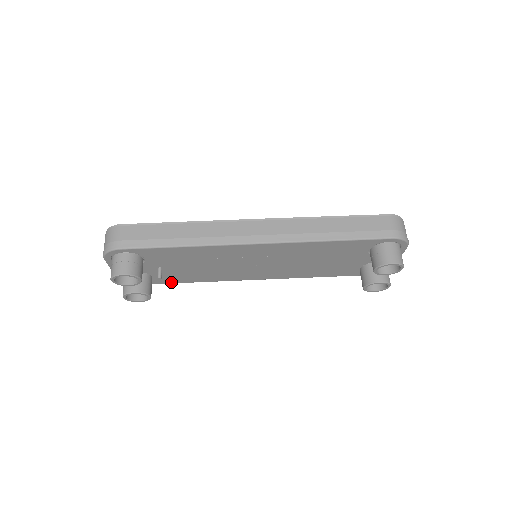
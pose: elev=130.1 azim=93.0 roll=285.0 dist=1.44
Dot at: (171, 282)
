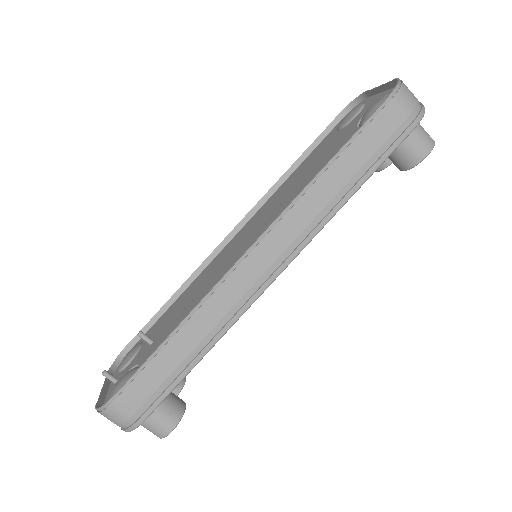
Dot at: occluded
